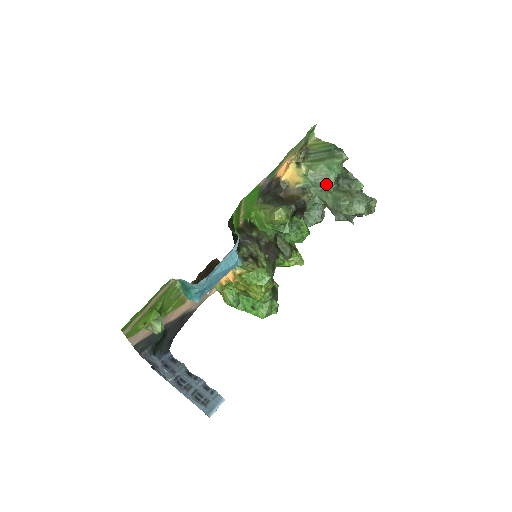
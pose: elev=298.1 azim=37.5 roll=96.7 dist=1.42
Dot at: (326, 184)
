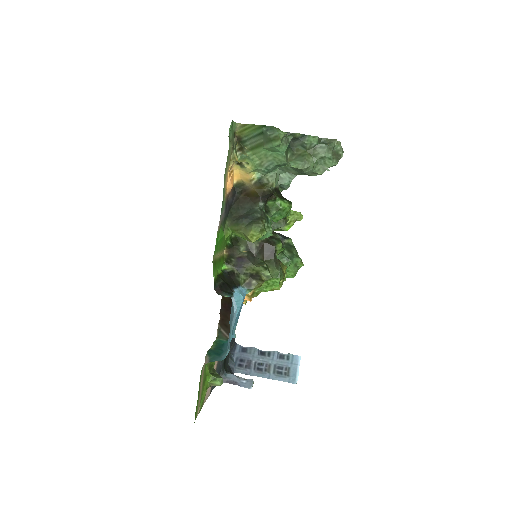
Dot at: (279, 165)
